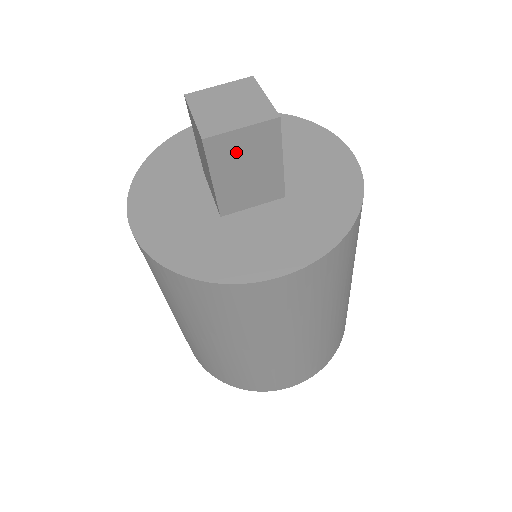
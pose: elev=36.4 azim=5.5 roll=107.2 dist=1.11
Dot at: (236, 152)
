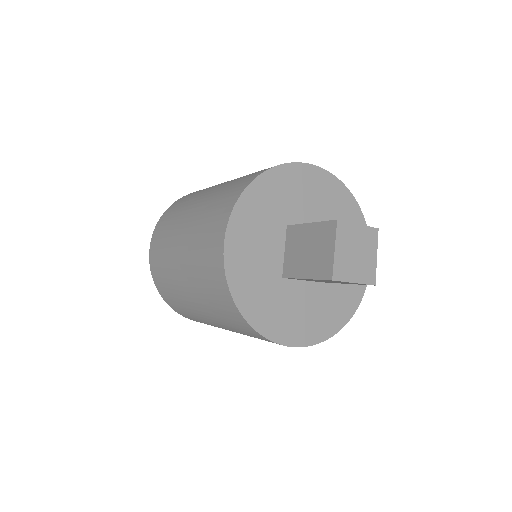
Dot at: occluded
